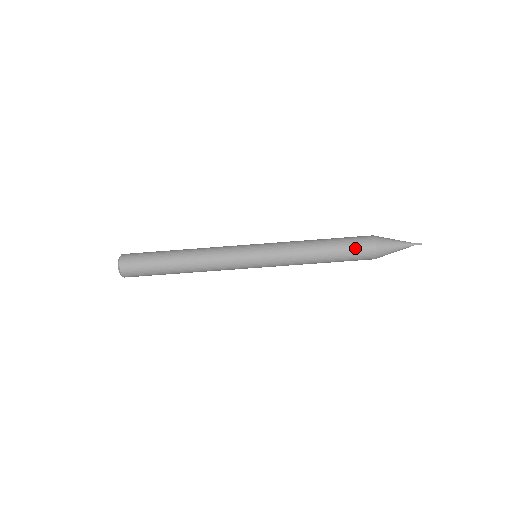
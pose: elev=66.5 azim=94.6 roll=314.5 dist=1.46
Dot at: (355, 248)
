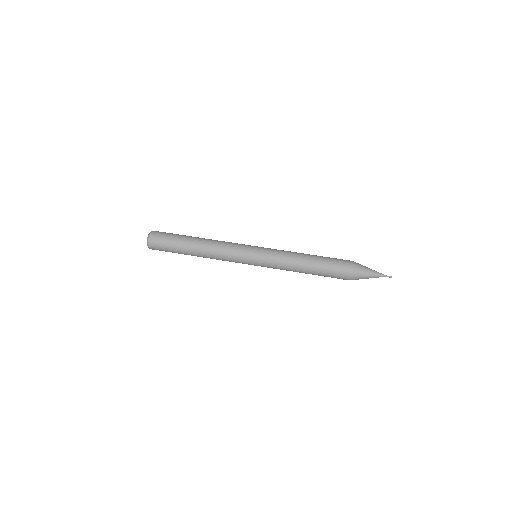
Dot at: (336, 262)
